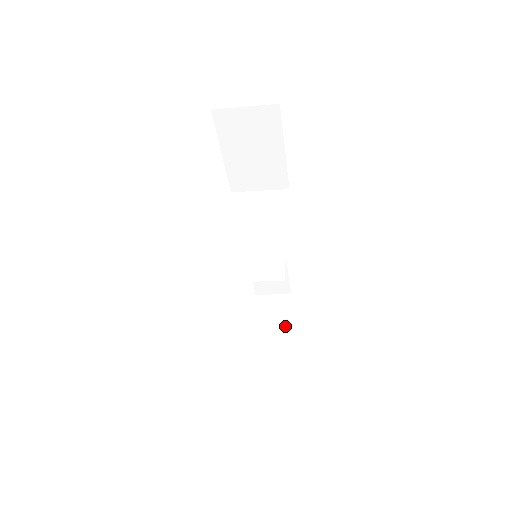
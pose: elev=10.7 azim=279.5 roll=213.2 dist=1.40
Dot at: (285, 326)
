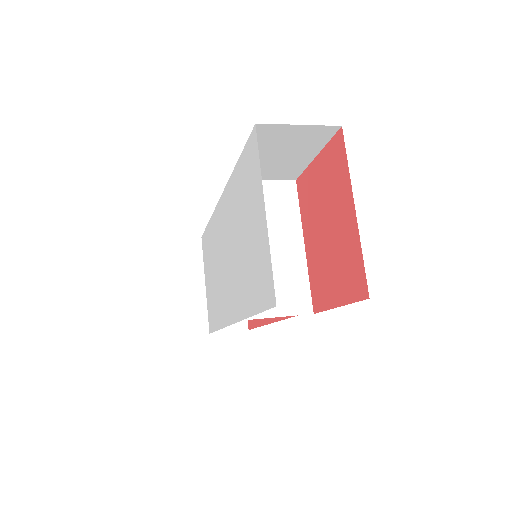
Dot at: occluded
